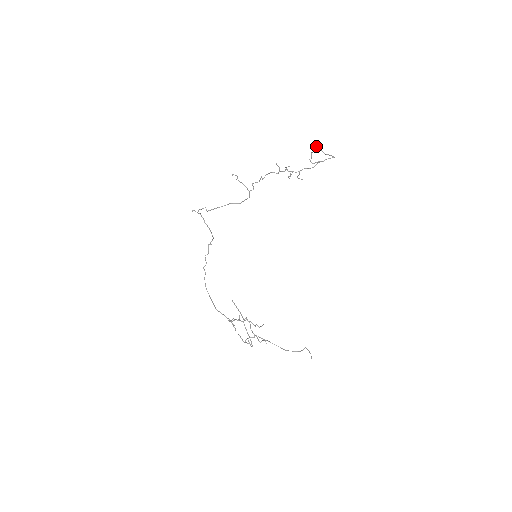
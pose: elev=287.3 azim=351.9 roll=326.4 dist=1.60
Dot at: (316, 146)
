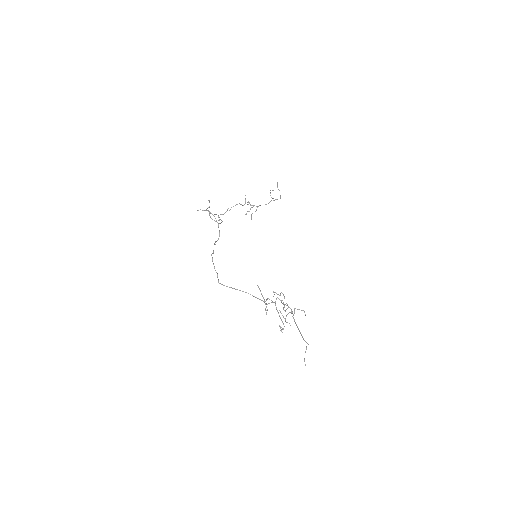
Dot at: (277, 182)
